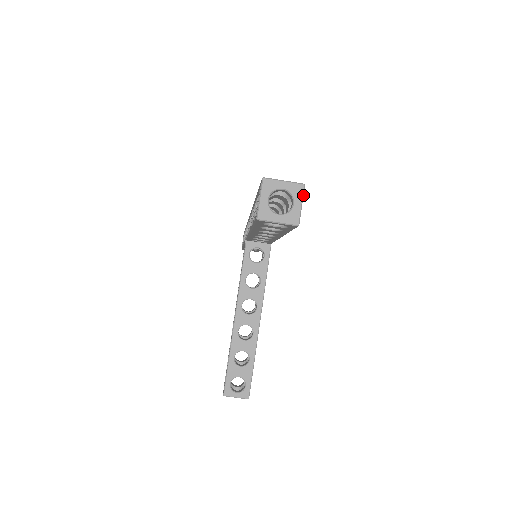
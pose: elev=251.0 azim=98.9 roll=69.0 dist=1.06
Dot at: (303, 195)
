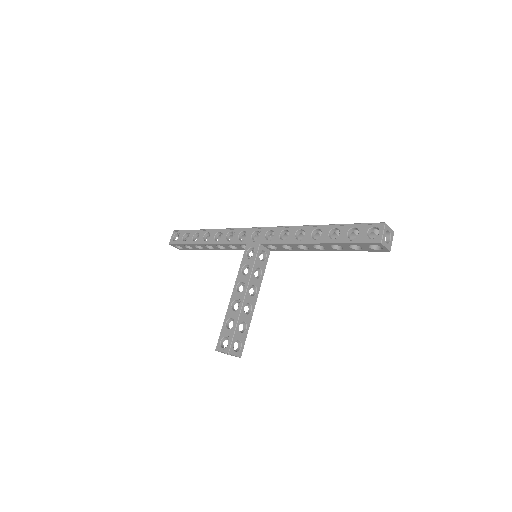
Dot at: occluded
